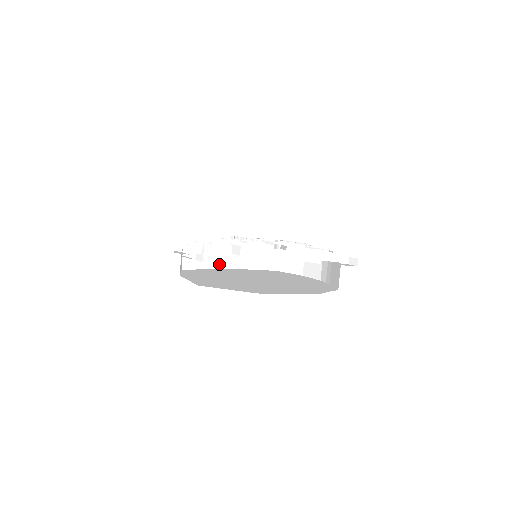
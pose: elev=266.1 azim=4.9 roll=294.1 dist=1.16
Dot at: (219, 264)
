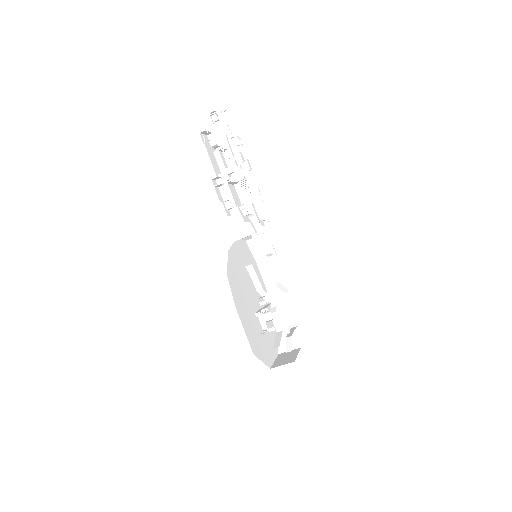
Dot at: occluded
